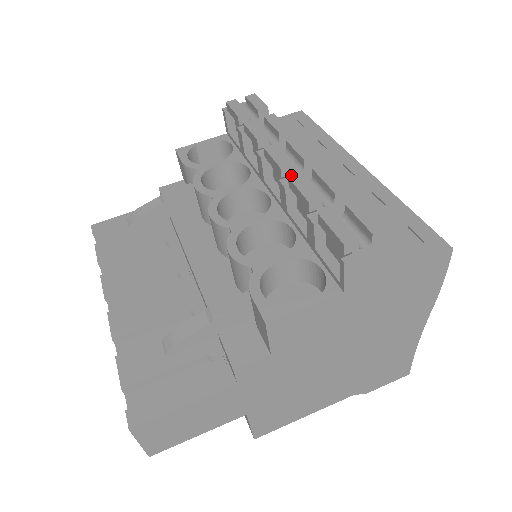
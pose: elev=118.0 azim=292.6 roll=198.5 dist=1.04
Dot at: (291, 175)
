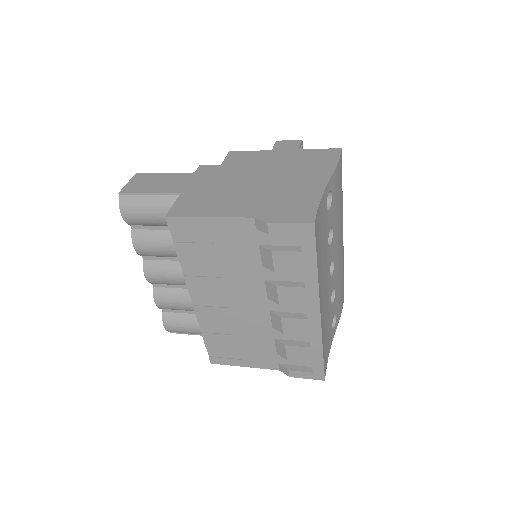
Dot at: occluded
